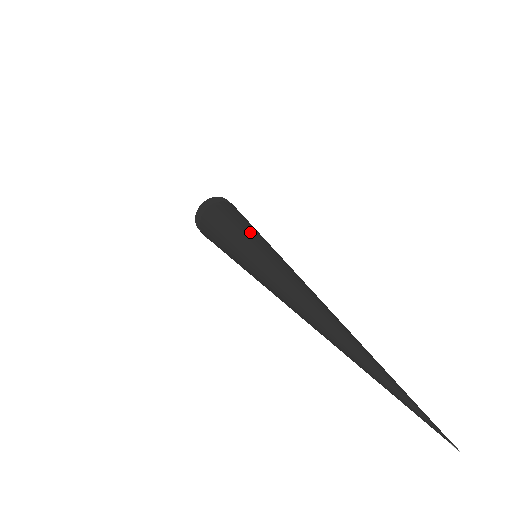
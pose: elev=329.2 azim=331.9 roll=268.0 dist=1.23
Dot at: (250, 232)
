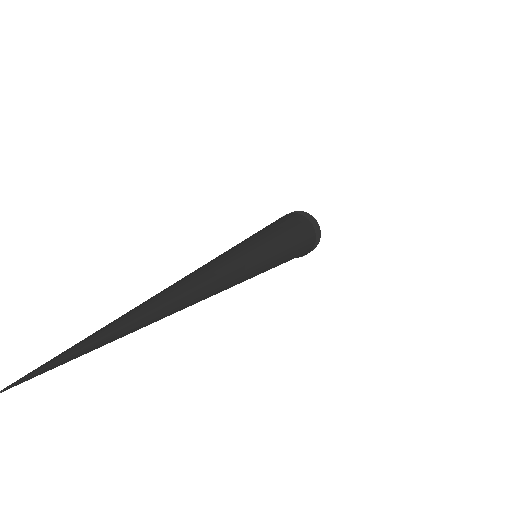
Dot at: (255, 233)
